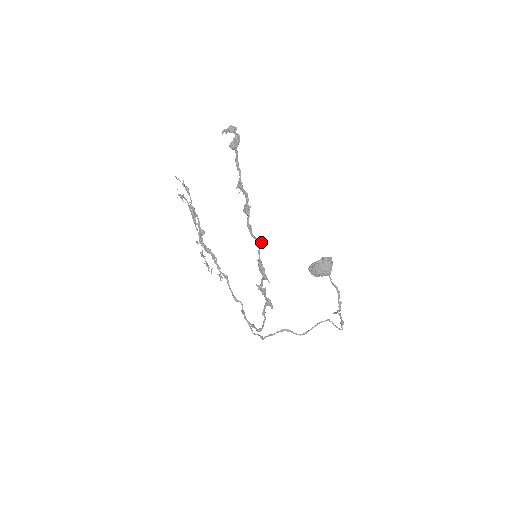
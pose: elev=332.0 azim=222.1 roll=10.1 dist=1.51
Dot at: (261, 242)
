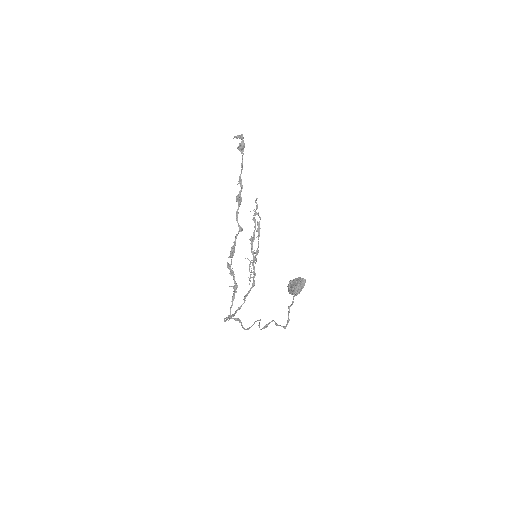
Dot at: (241, 229)
